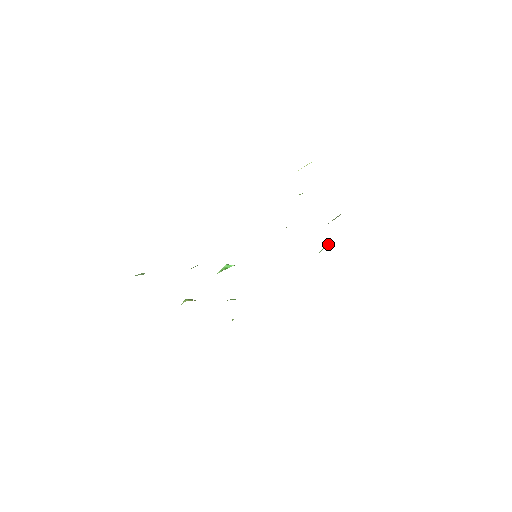
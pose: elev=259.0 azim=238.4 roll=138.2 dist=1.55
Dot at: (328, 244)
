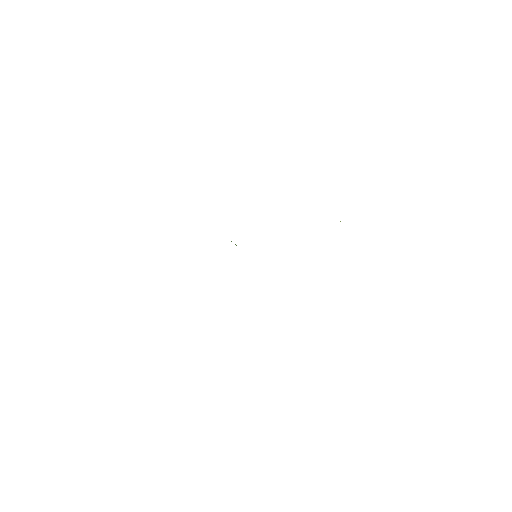
Dot at: occluded
